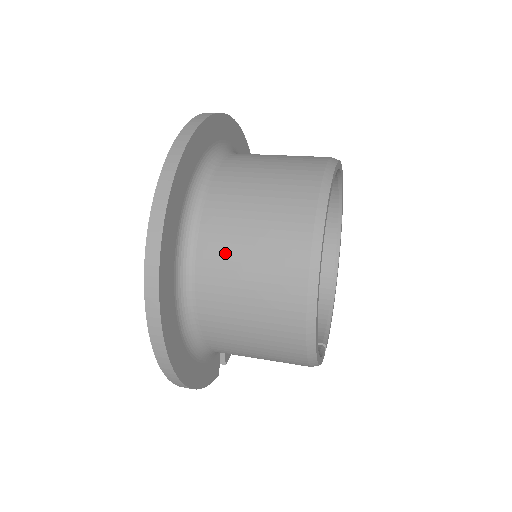
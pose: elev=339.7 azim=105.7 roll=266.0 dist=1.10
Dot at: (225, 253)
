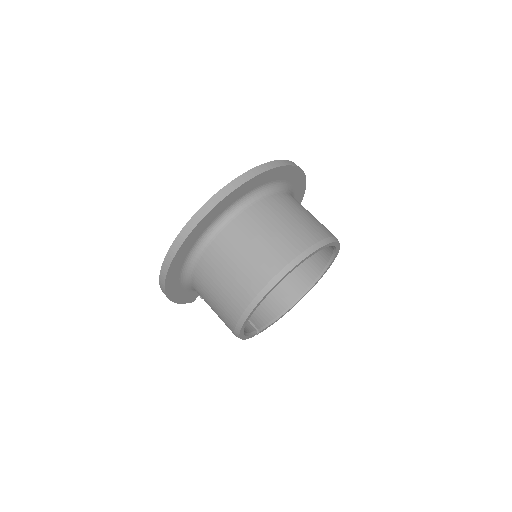
Dot at: (228, 250)
